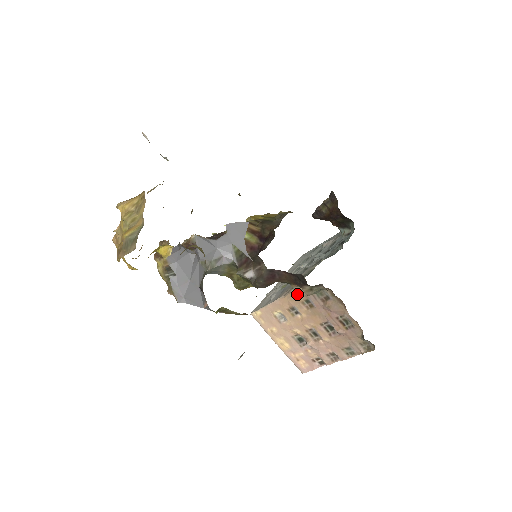
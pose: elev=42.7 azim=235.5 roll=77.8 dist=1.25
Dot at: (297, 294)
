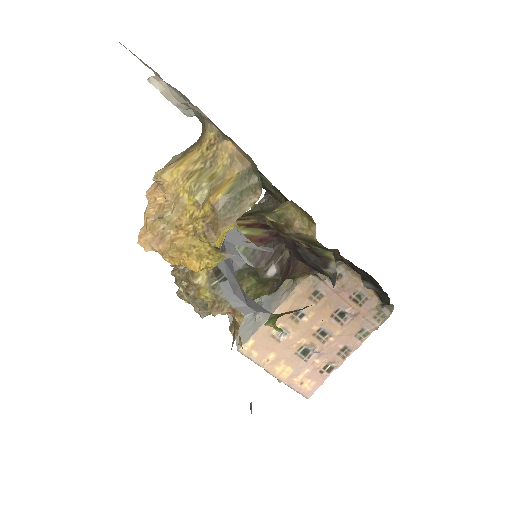
Dot at: (304, 289)
